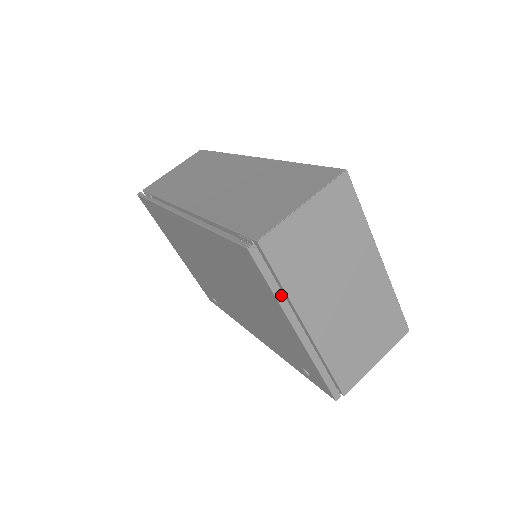
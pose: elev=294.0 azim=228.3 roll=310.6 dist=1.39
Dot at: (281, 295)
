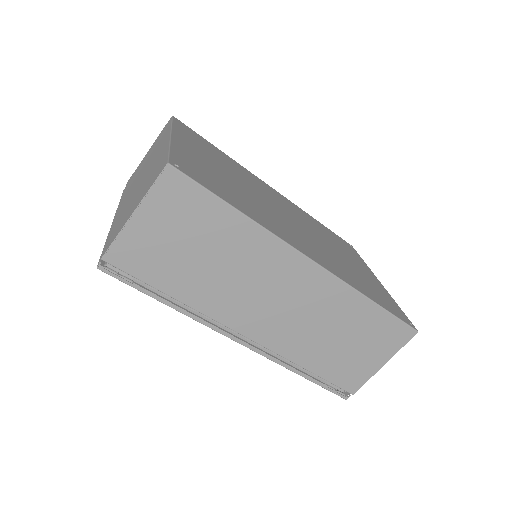
Dot at: occluded
